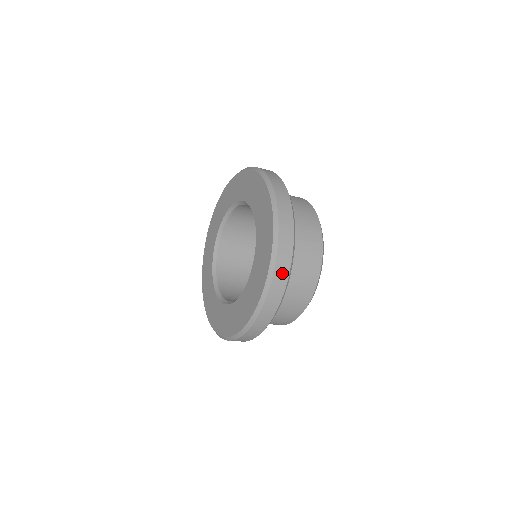
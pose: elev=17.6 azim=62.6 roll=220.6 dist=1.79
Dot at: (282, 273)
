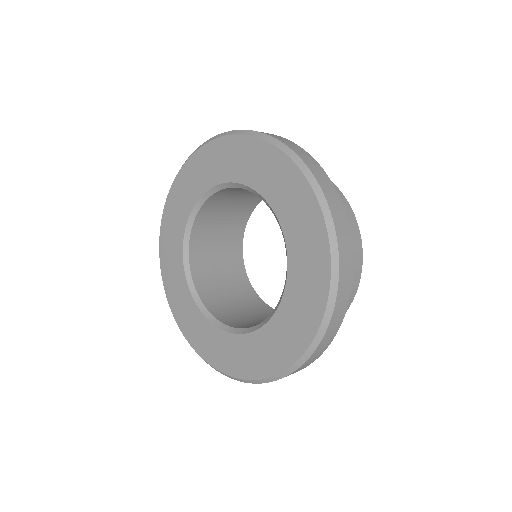
Dot at: occluded
